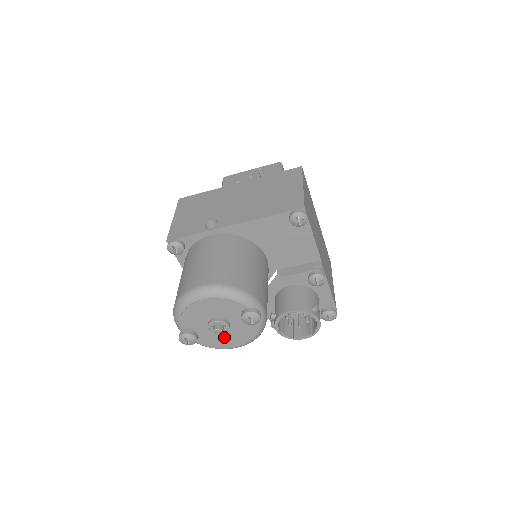
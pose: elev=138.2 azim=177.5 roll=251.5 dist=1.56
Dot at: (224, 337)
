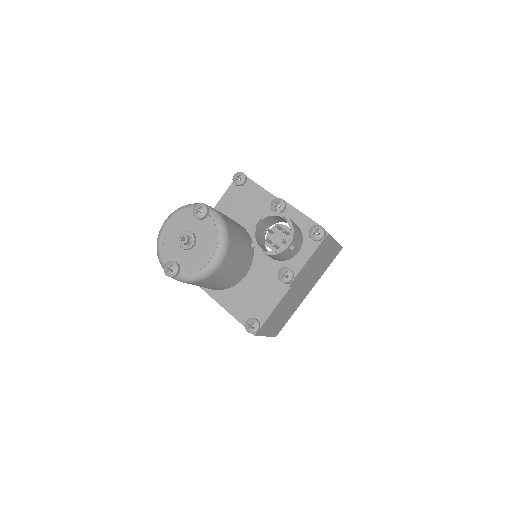
Dot at: (198, 252)
